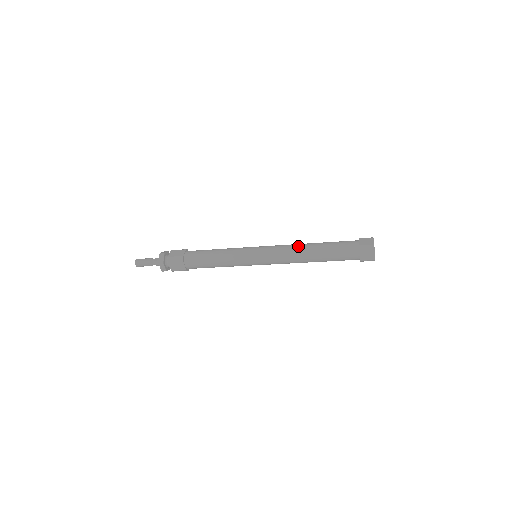
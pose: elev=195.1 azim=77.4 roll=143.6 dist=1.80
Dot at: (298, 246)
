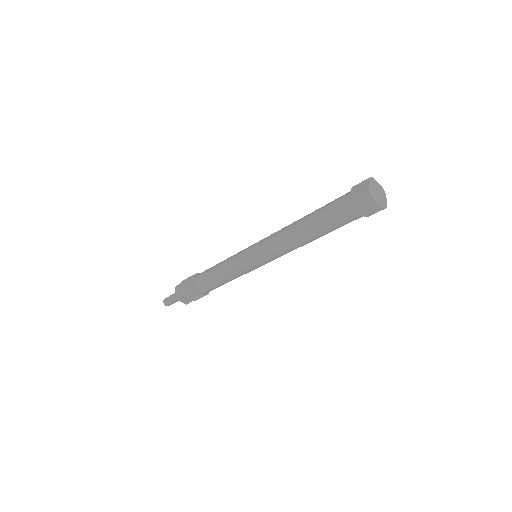
Dot at: (287, 229)
